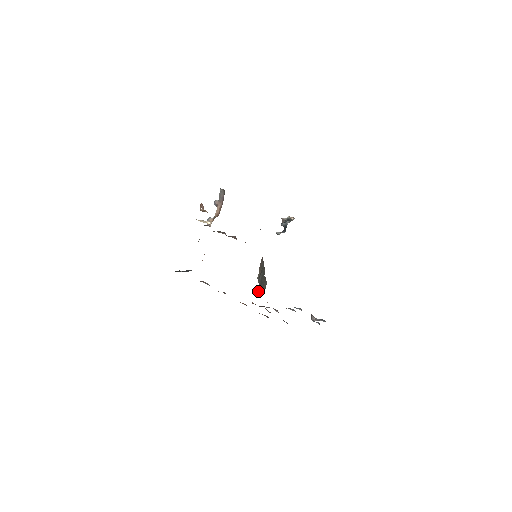
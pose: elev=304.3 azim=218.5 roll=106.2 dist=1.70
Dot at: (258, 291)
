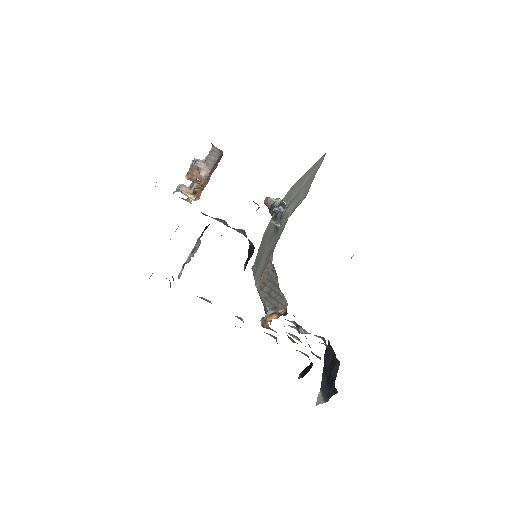
Dot at: (279, 314)
